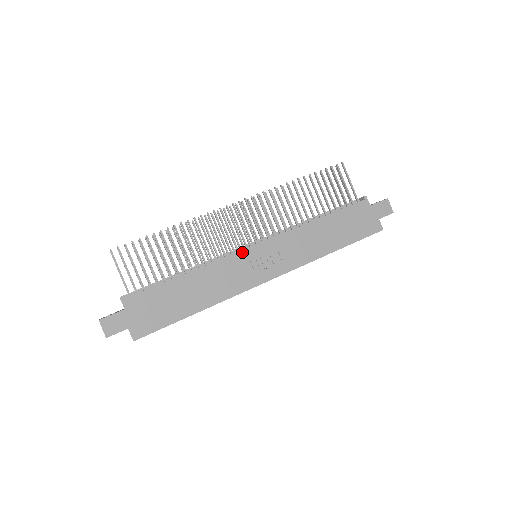
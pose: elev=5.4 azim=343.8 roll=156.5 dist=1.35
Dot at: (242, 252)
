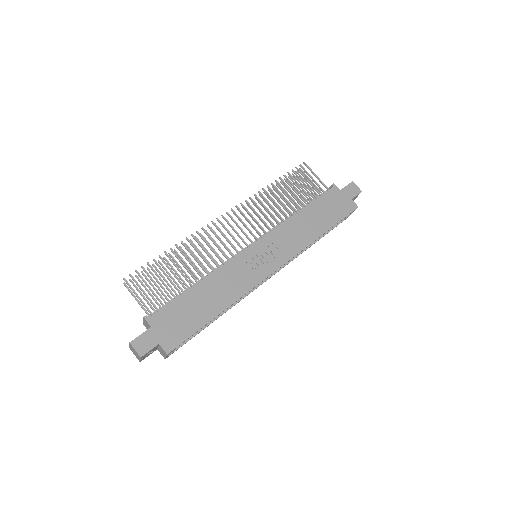
Dot at: (243, 253)
